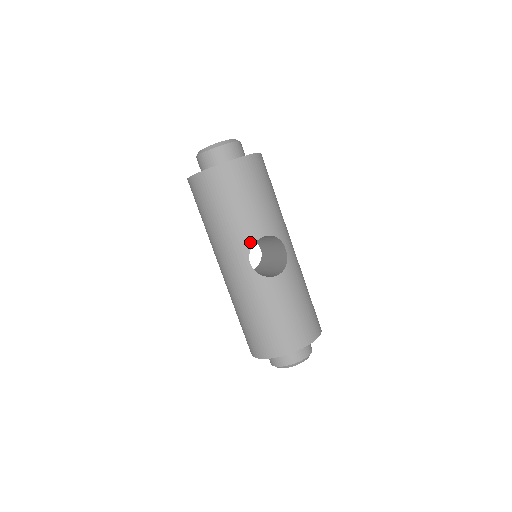
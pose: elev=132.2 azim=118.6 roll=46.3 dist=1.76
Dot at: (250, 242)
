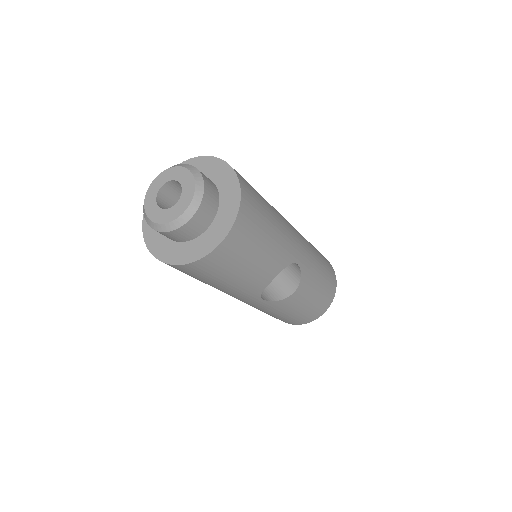
Dot at: (260, 290)
